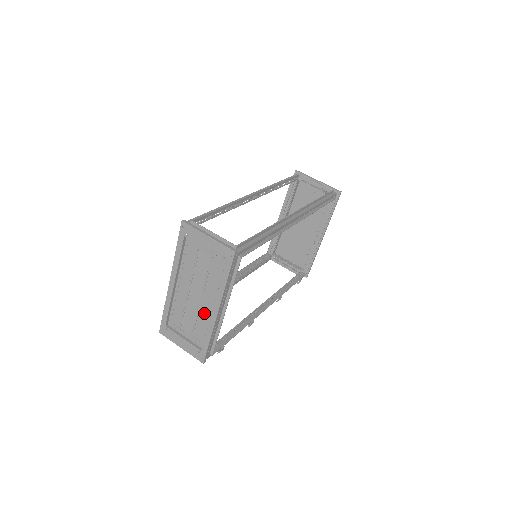
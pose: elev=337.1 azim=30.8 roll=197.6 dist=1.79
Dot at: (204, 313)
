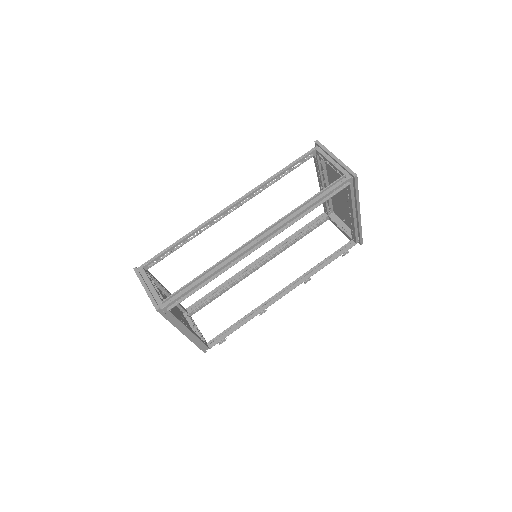
Dot at: occluded
